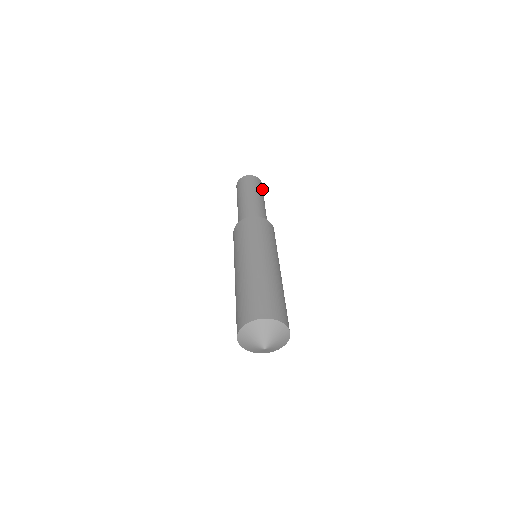
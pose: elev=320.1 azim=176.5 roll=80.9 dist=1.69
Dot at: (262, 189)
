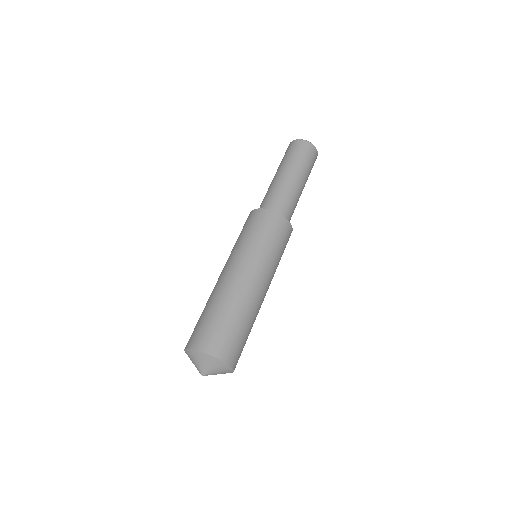
Dot at: (307, 156)
